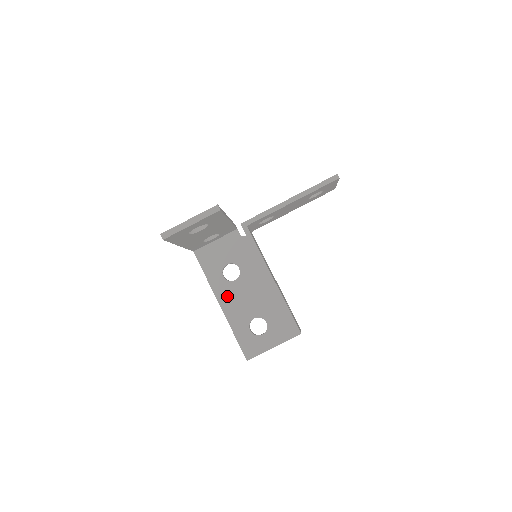
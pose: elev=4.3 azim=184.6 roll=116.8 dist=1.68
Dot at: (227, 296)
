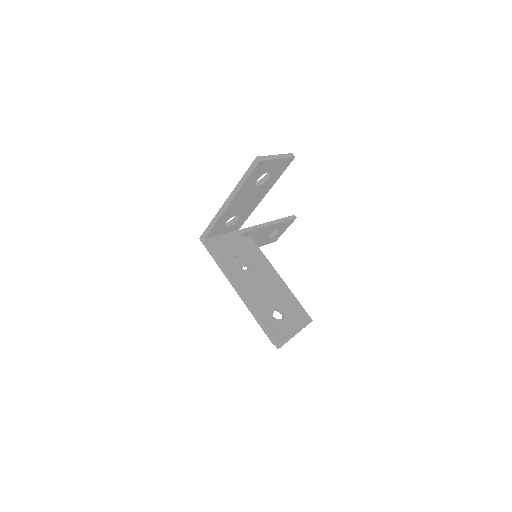
Dot at: (243, 282)
